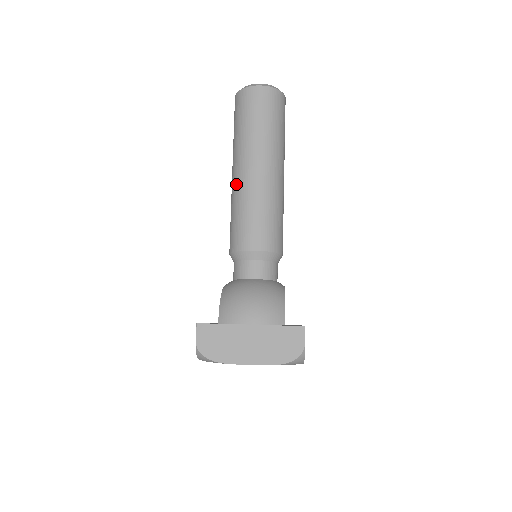
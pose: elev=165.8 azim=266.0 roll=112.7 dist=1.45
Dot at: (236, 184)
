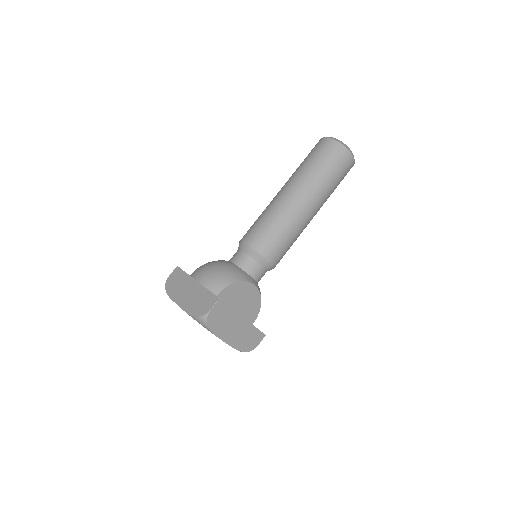
Dot at: occluded
